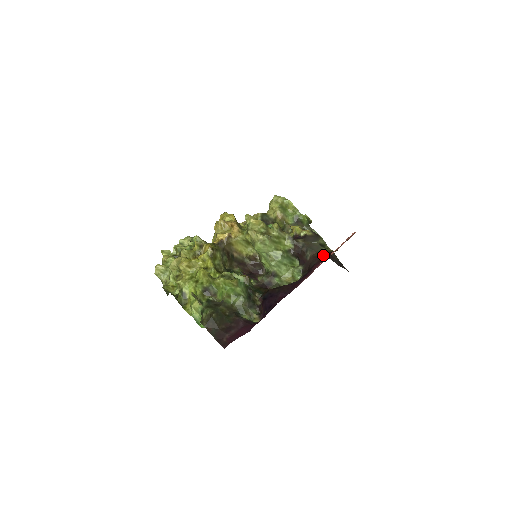
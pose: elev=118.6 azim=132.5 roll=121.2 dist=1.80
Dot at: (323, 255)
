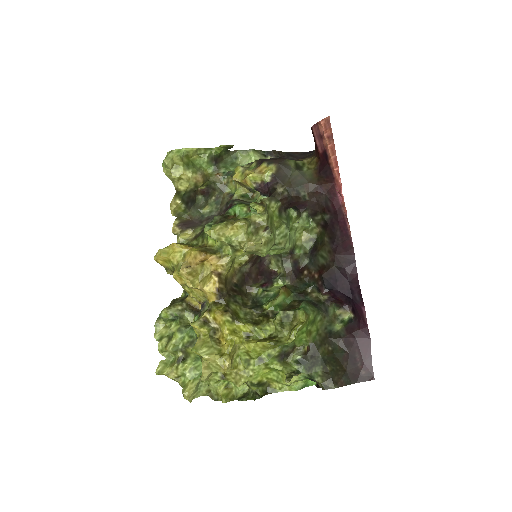
Dot at: (320, 179)
